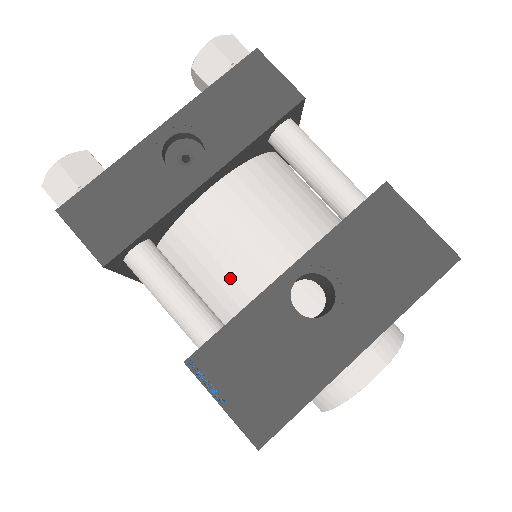
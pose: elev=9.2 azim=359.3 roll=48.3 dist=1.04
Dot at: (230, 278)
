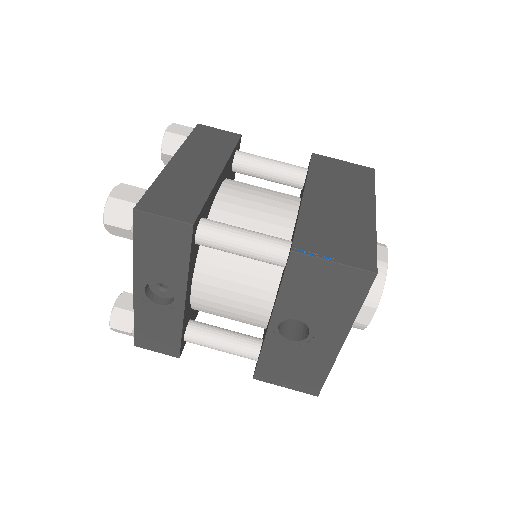
Dot at: (245, 320)
